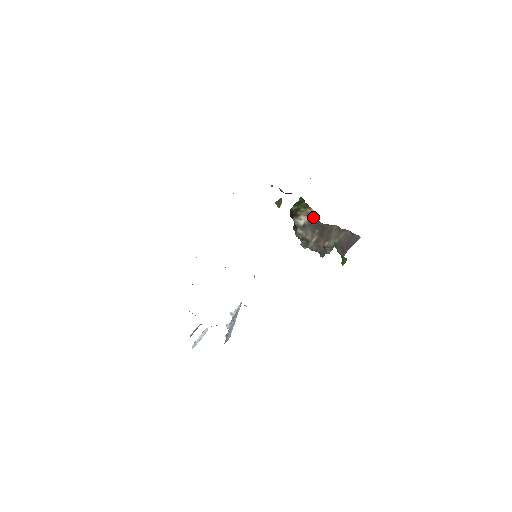
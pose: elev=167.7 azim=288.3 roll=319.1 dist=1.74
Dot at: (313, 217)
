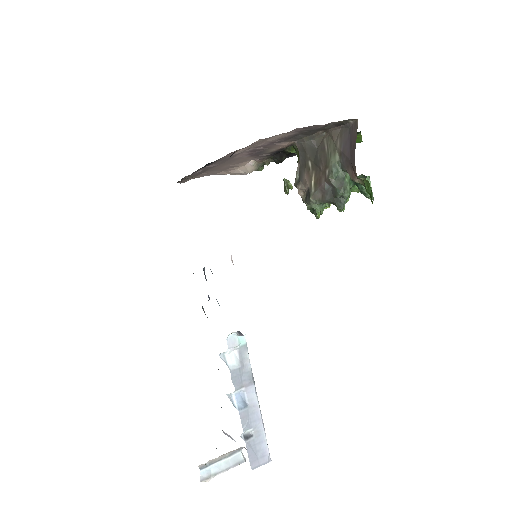
Dot at: (298, 147)
